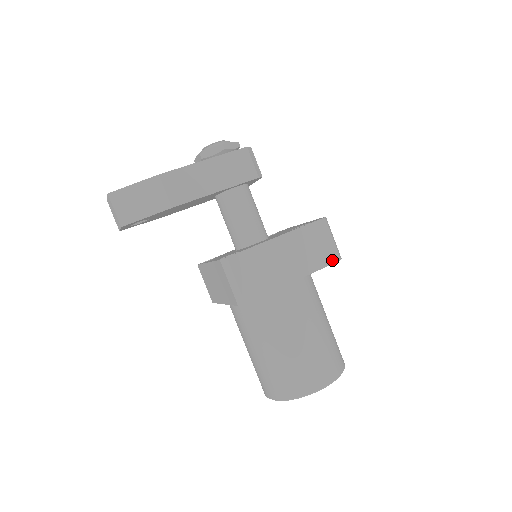
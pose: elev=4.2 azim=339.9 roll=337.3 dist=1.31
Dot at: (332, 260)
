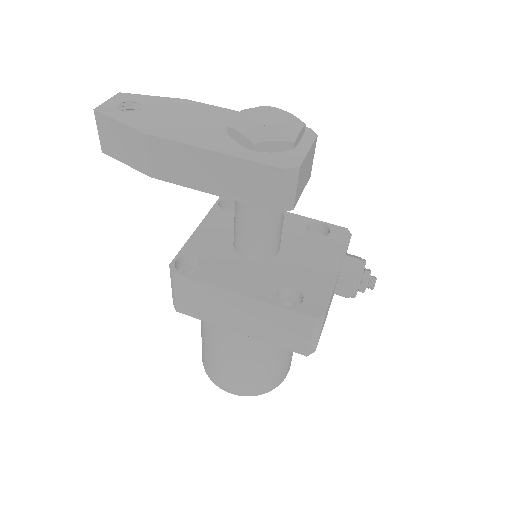
Dot at: (295, 349)
